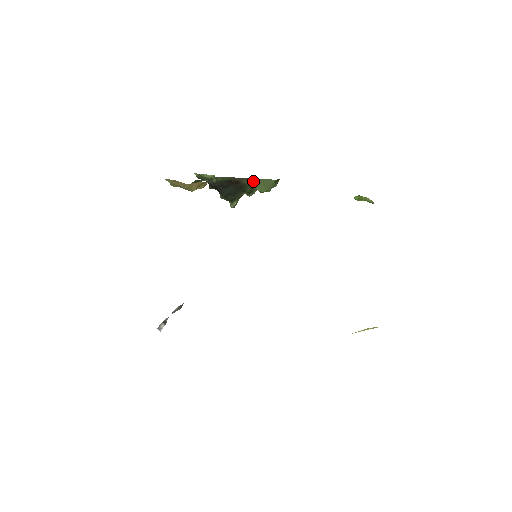
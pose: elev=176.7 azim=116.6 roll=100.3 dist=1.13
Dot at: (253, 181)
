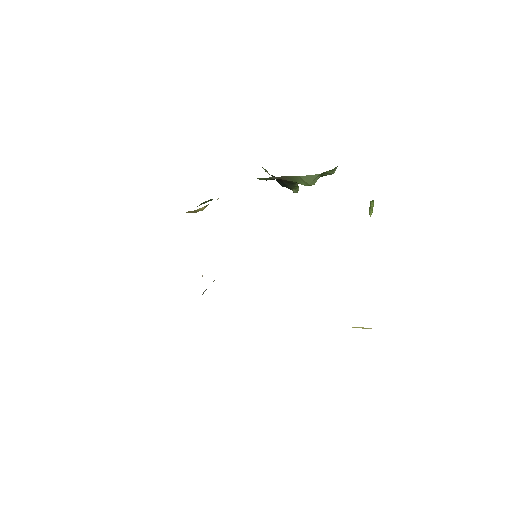
Dot at: (295, 178)
